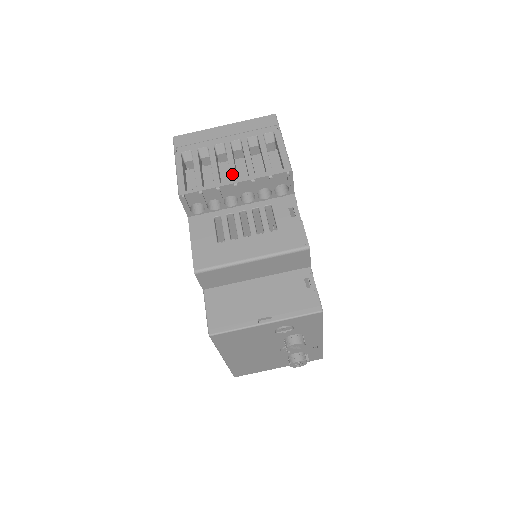
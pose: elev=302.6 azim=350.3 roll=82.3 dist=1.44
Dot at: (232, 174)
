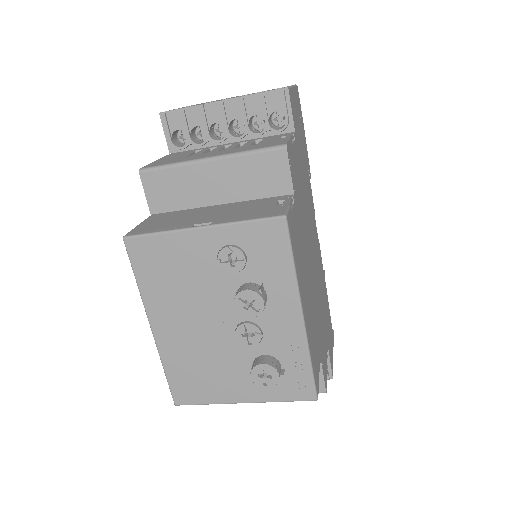
Dot at: occluded
